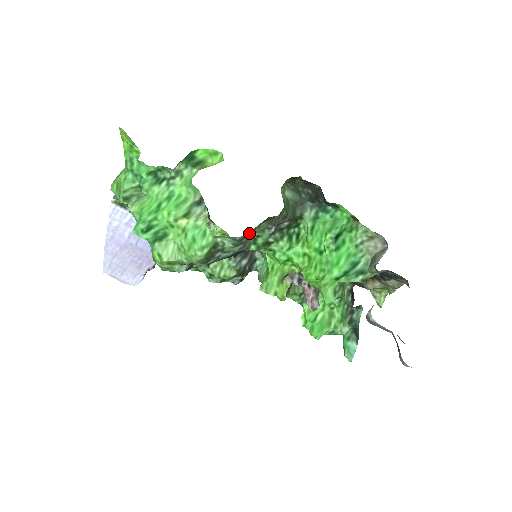
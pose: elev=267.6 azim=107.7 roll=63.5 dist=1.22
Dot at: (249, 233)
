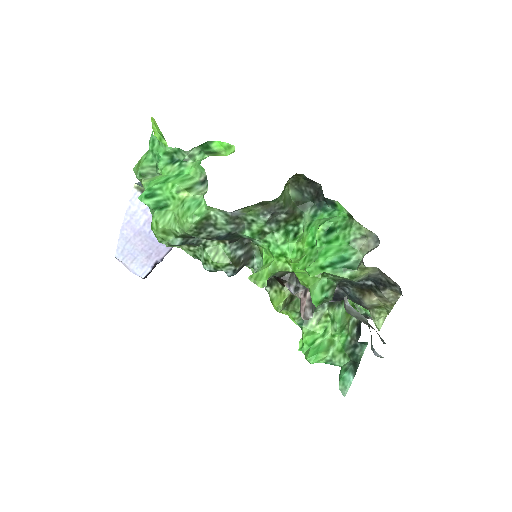
Dot at: (243, 213)
